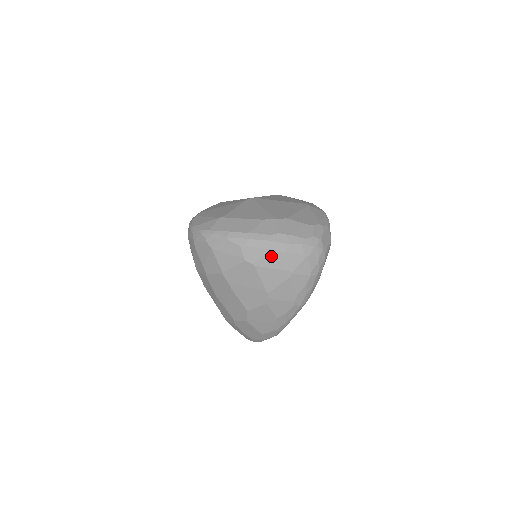
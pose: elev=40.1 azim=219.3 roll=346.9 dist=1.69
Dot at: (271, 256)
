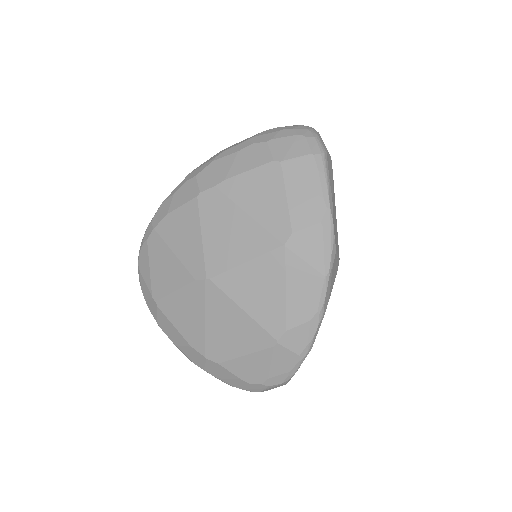
Dot at: occluded
